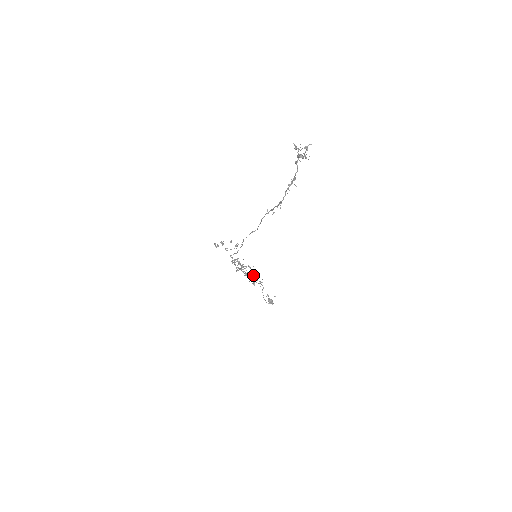
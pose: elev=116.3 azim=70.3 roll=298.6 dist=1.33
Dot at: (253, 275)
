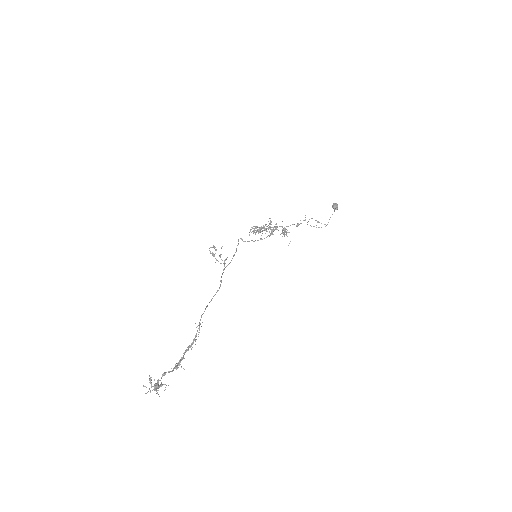
Dot at: (283, 228)
